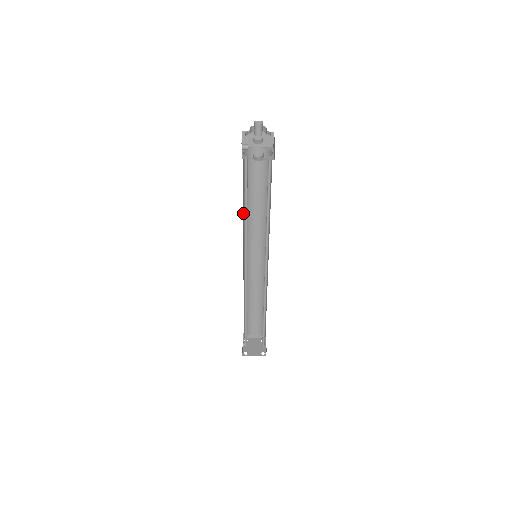
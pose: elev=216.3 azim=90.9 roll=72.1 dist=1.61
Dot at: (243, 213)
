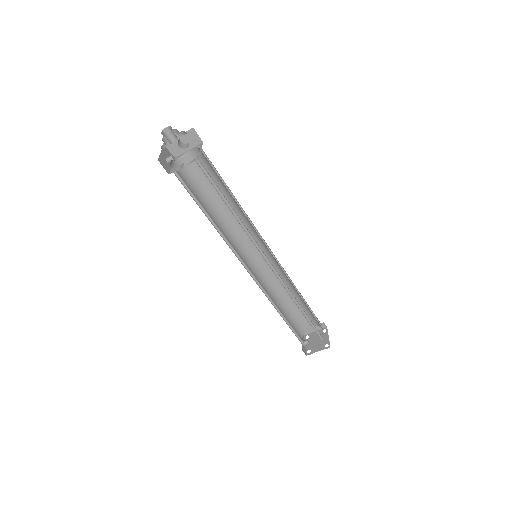
Dot at: (215, 221)
